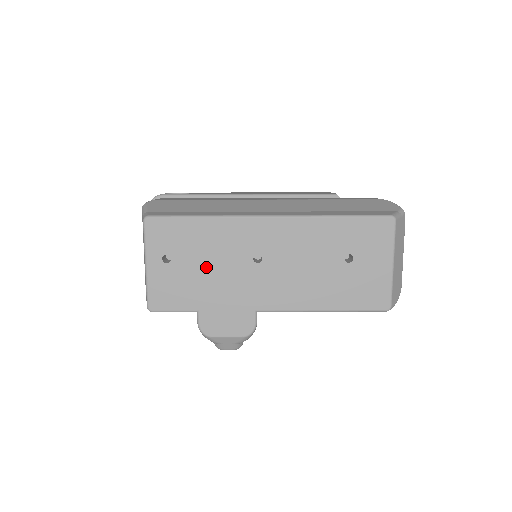
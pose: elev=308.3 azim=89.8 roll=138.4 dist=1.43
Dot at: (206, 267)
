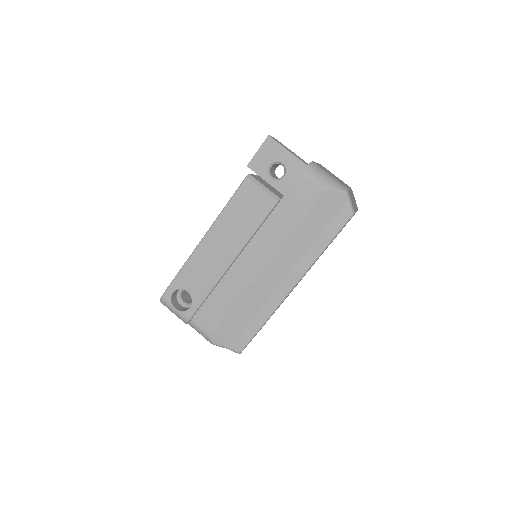
Dot at: occluded
